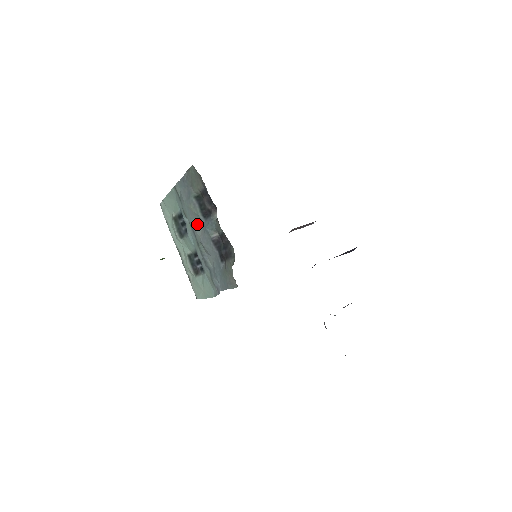
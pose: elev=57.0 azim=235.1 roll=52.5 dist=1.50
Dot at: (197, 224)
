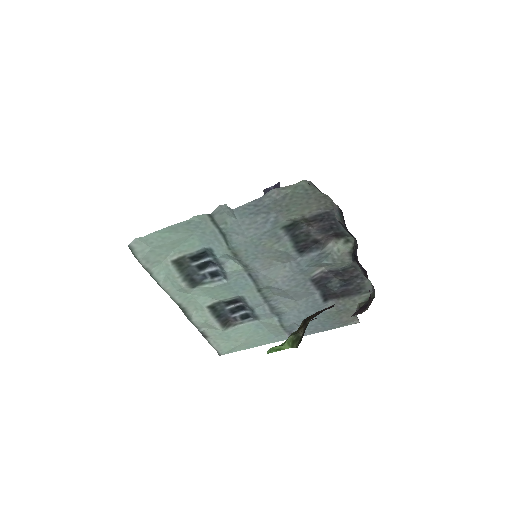
Dot at: (272, 264)
